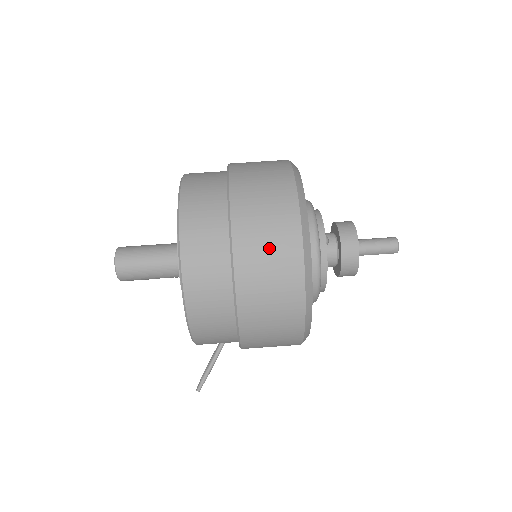
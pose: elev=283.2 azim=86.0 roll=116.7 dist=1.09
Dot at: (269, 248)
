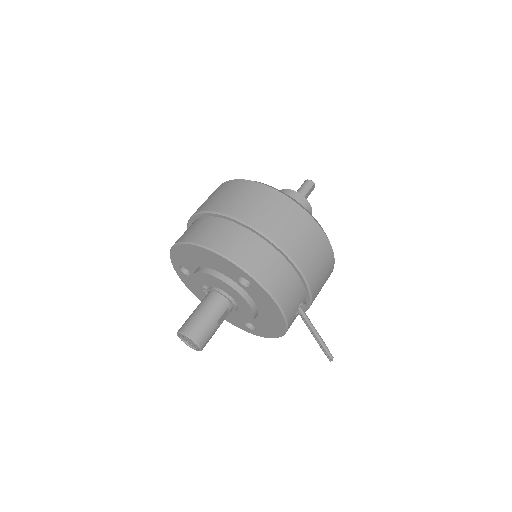
Dot at: (237, 196)
